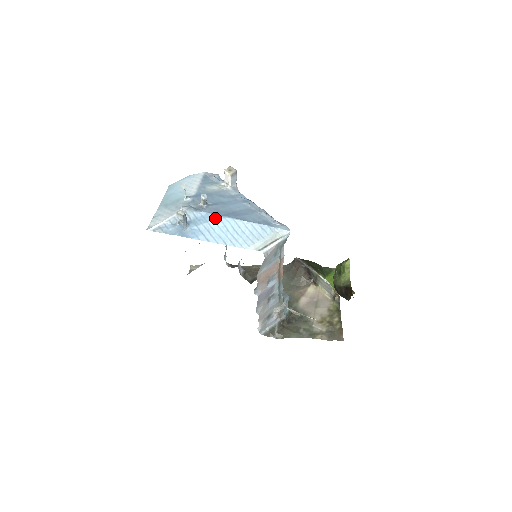
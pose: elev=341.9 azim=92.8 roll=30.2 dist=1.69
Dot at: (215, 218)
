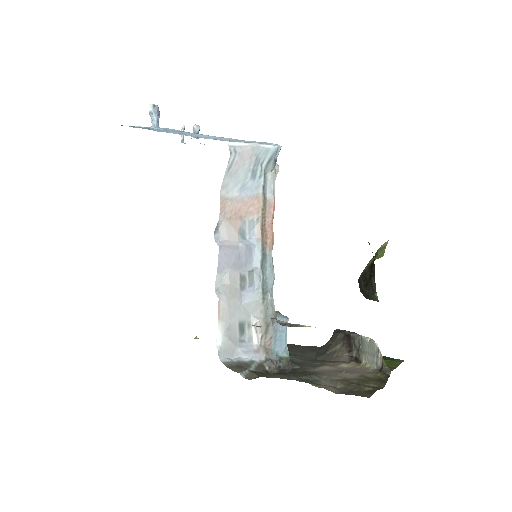
Dot at: (195, 133)
